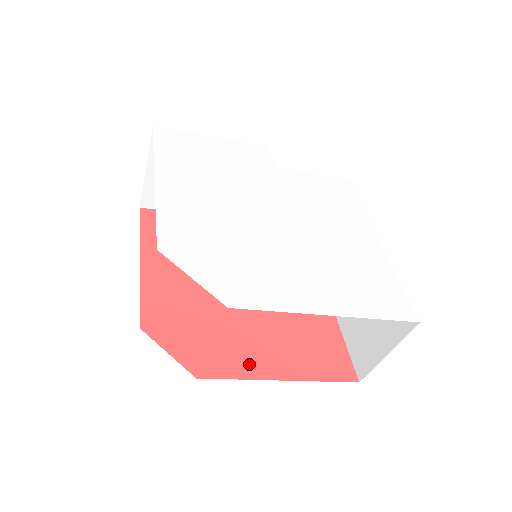
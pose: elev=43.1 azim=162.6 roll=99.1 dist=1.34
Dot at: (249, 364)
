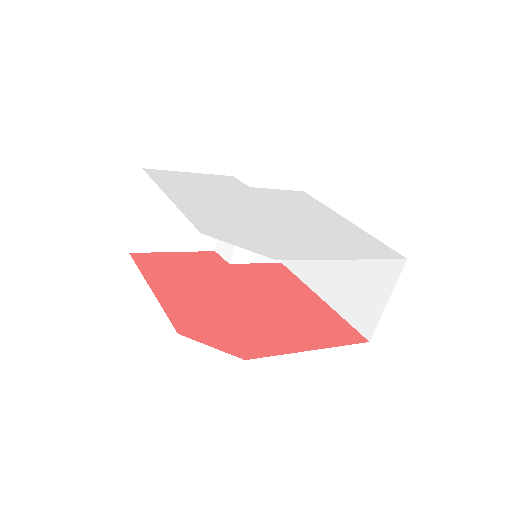
Dot at: (281, 344)
